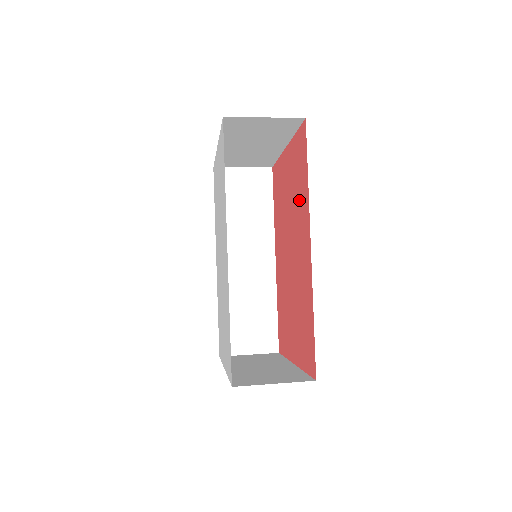
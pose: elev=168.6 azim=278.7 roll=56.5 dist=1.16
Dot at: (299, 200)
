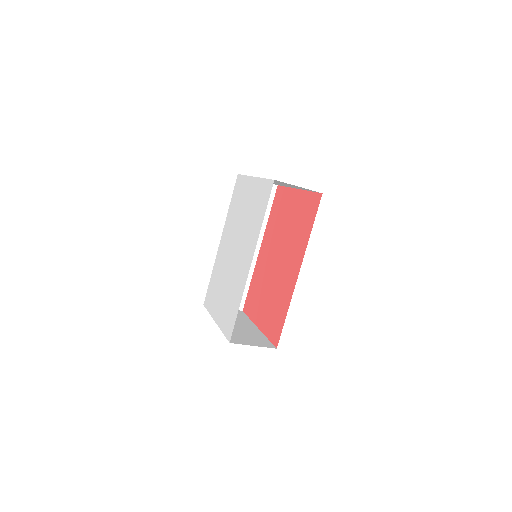
Dot at: (298, 236)
